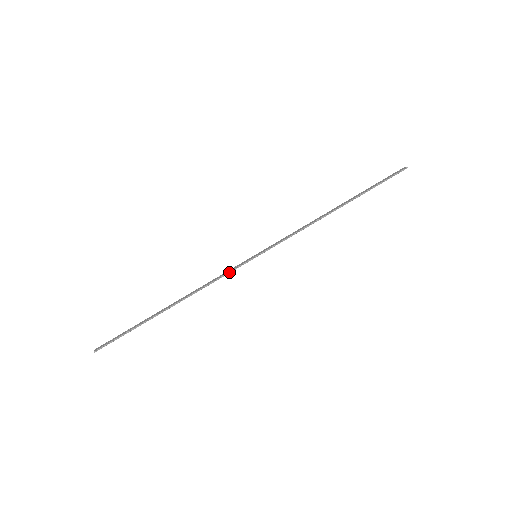
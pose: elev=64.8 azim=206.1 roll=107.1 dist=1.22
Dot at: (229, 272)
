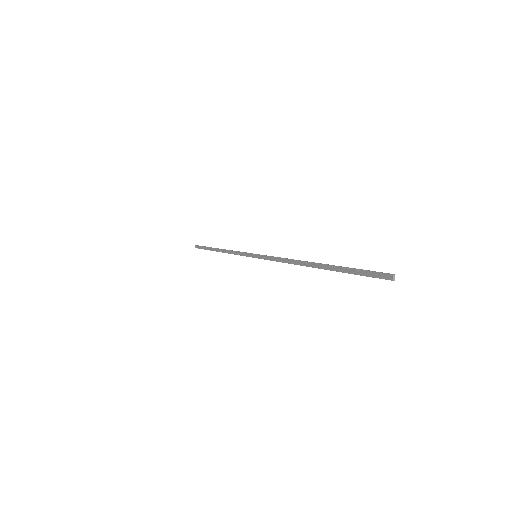
Dot at: (242, 255)
